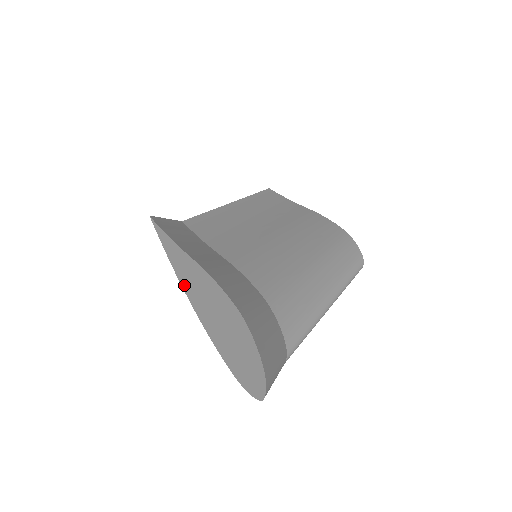
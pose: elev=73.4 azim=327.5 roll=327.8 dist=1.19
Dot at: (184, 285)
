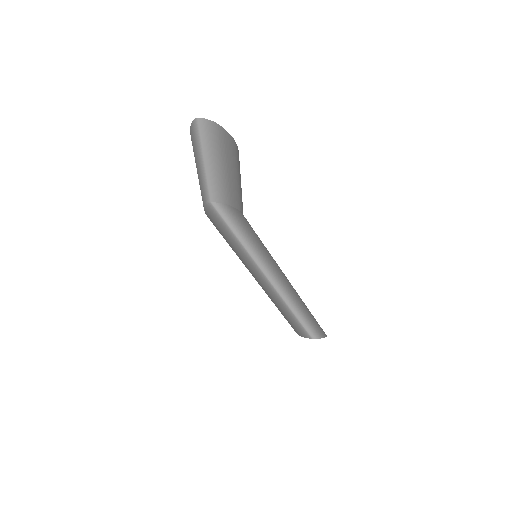
Dot at: occluded
